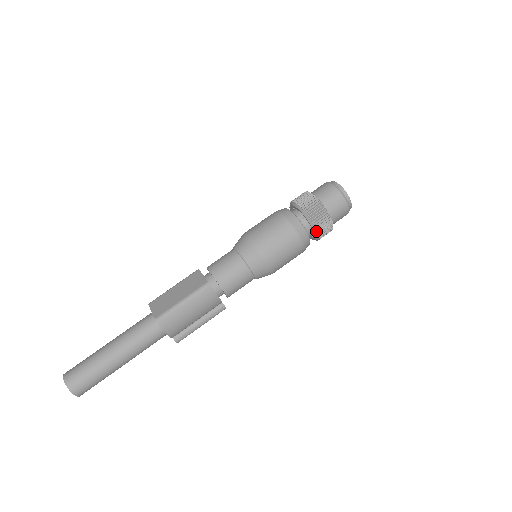
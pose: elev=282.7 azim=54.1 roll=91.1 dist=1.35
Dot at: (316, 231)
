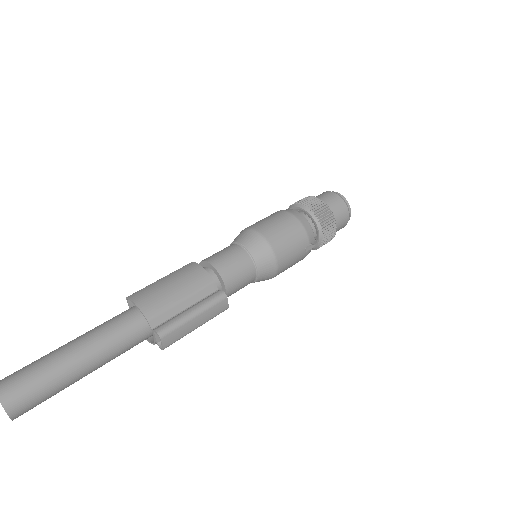
Dot at: (305, 207)
